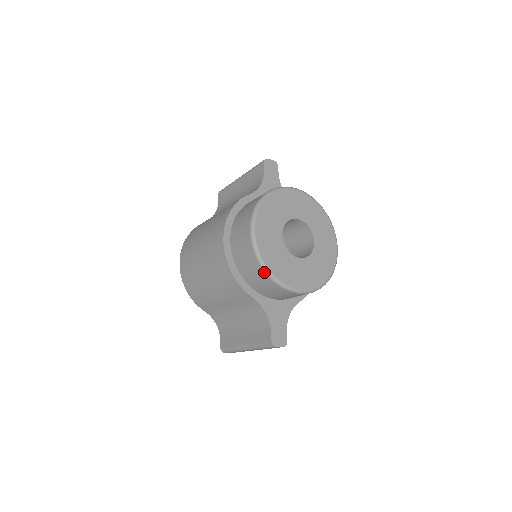
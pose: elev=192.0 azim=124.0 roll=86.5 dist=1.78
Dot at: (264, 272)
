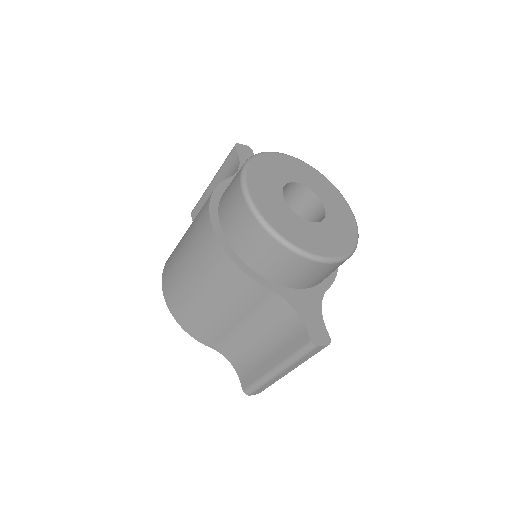
Dot at: (276, 241)
